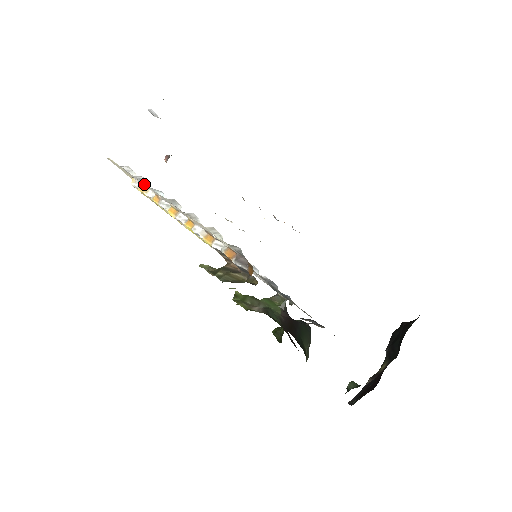
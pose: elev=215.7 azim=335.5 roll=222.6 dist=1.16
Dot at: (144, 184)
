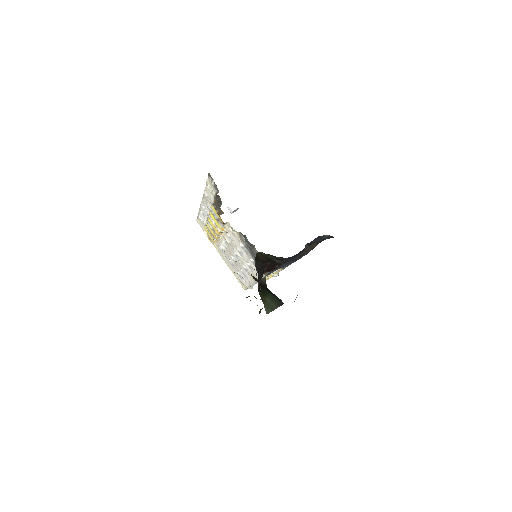
Dot at: (201, 209)
